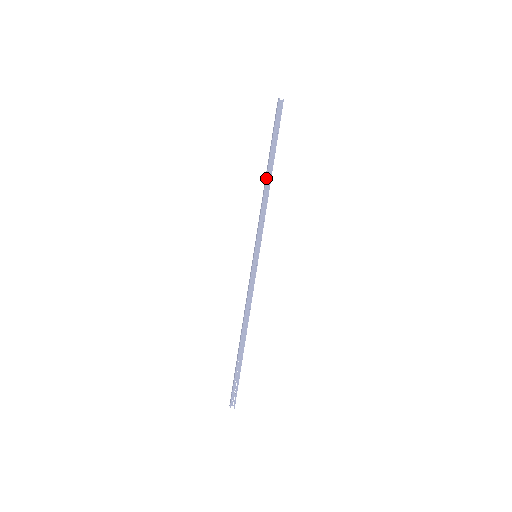
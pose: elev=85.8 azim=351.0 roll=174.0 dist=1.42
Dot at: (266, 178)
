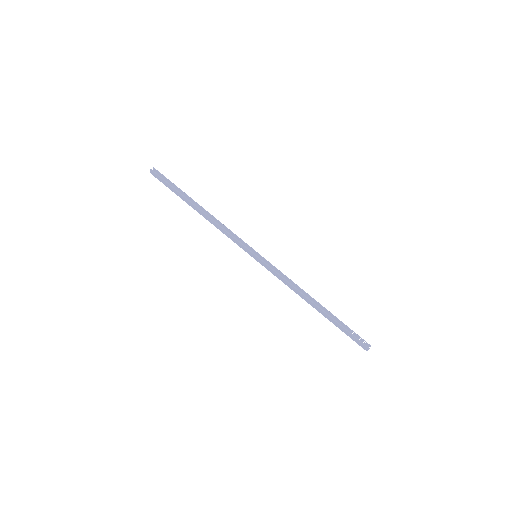
Dot at: (202, 212)
